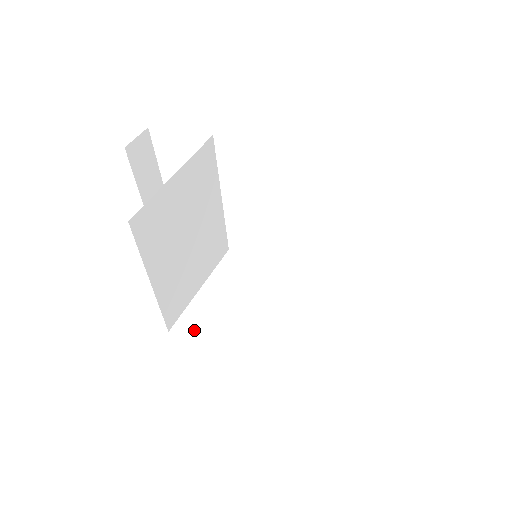
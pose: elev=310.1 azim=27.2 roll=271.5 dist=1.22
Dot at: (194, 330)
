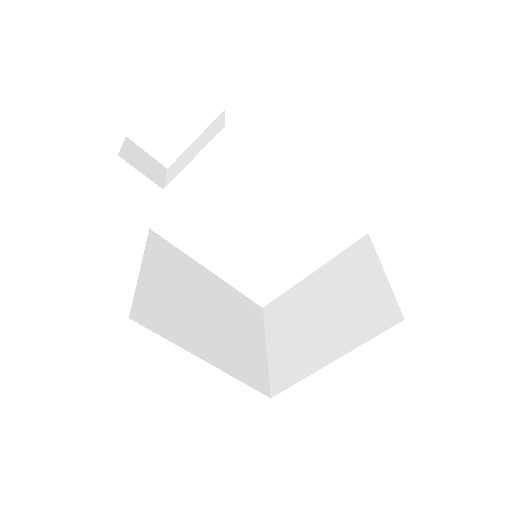
Dot at: (154, 319)
